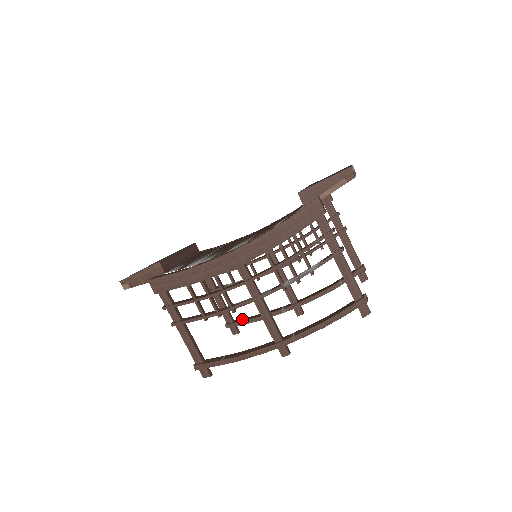
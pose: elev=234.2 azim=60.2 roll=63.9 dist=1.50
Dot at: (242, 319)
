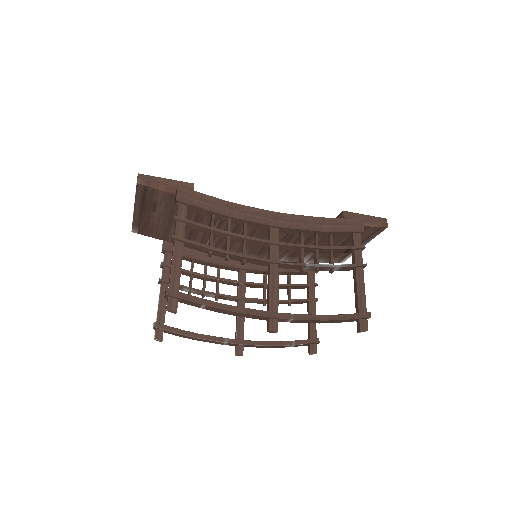
Dot at: (174, 328)
